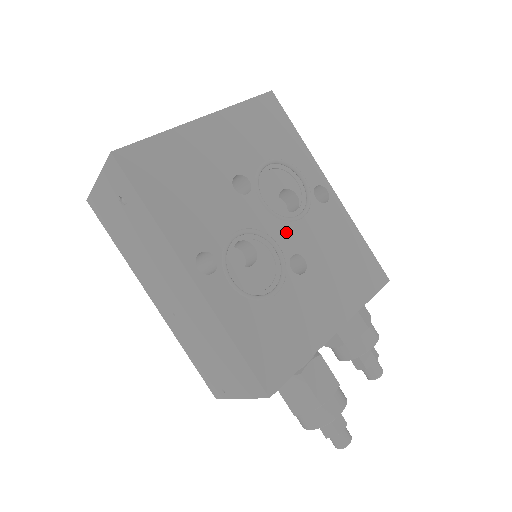
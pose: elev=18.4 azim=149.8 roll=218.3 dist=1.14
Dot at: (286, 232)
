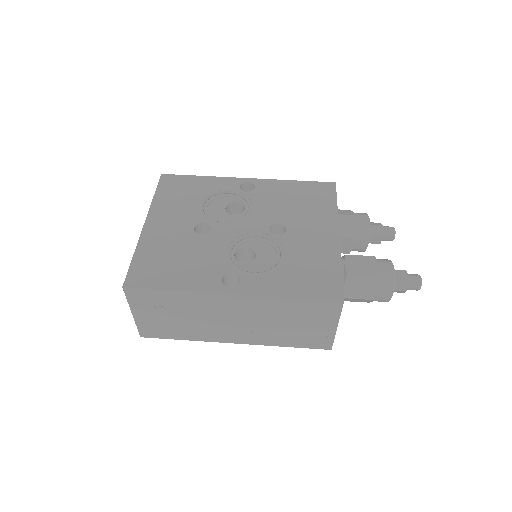
Dot at: (252, 223)
